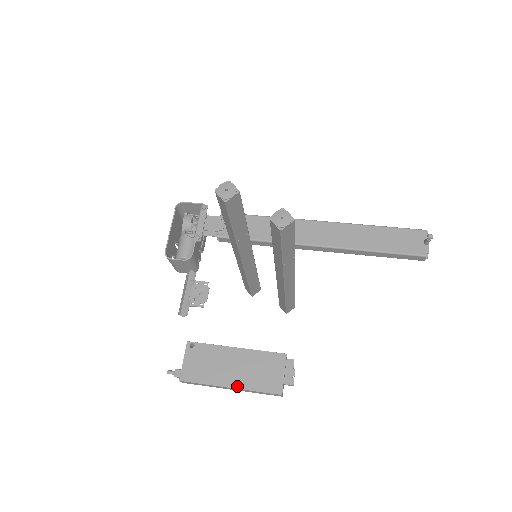
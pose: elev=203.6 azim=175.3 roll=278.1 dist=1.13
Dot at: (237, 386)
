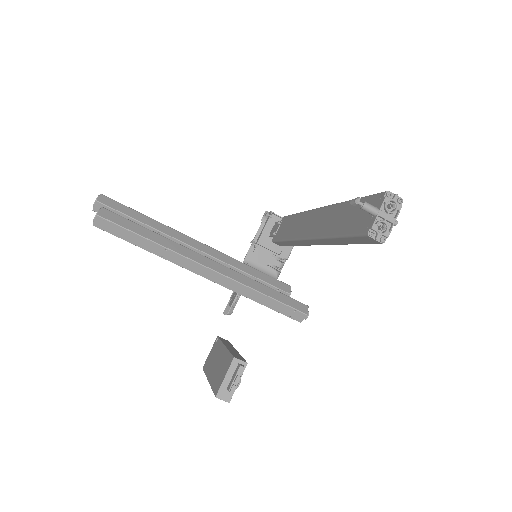
Dot at: (210, 381)
